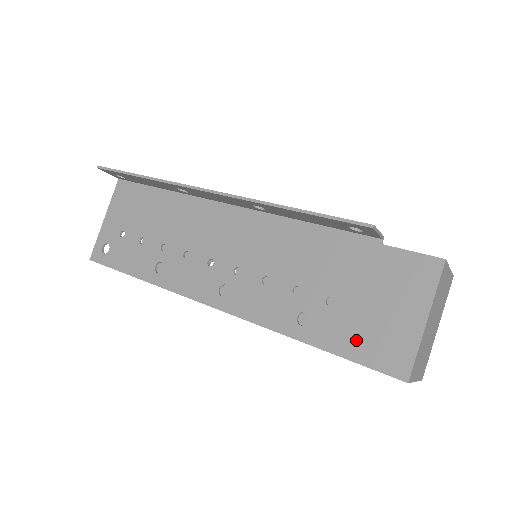
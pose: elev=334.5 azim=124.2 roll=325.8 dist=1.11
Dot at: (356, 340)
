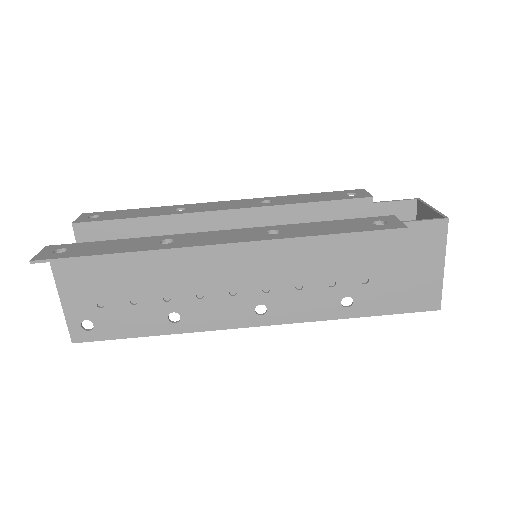
Dot at: (396, 299)
